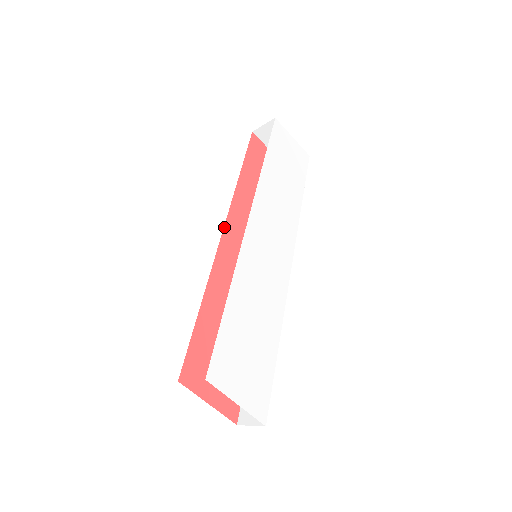
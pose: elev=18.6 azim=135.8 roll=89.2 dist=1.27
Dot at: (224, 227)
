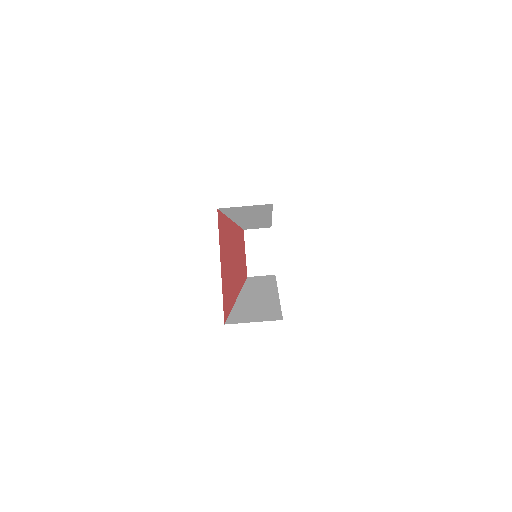
Dot at: occluded
